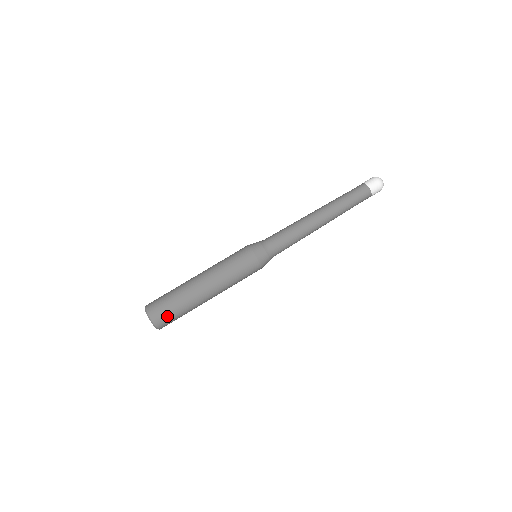
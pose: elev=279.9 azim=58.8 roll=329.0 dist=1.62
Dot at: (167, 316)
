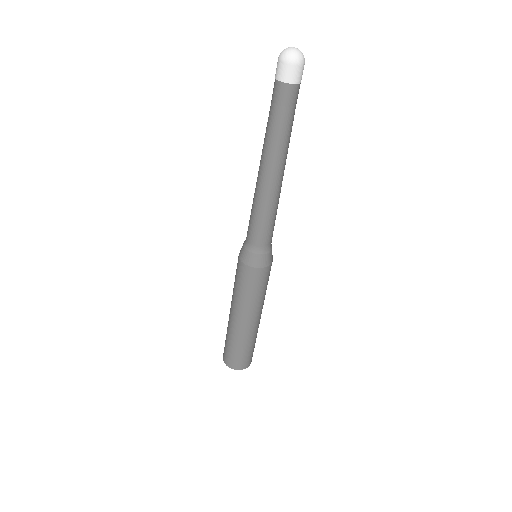
Dot at: occluded
